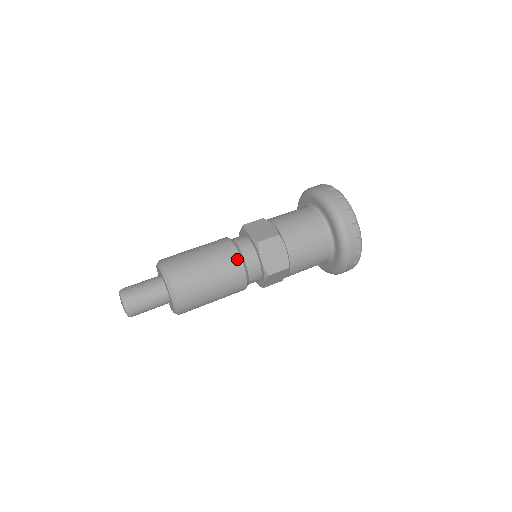
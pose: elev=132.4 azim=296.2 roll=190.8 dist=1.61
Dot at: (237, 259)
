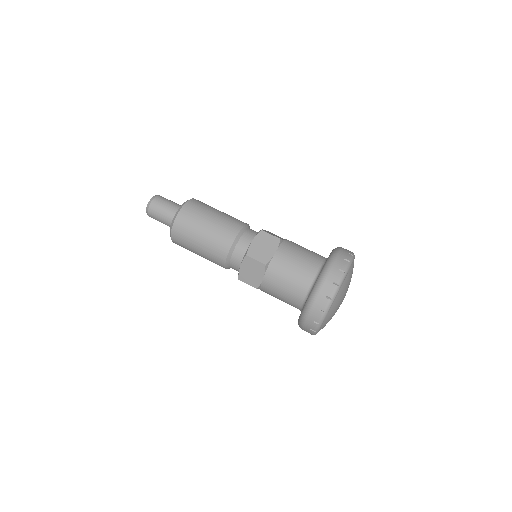
Dot at: (238, 228)
